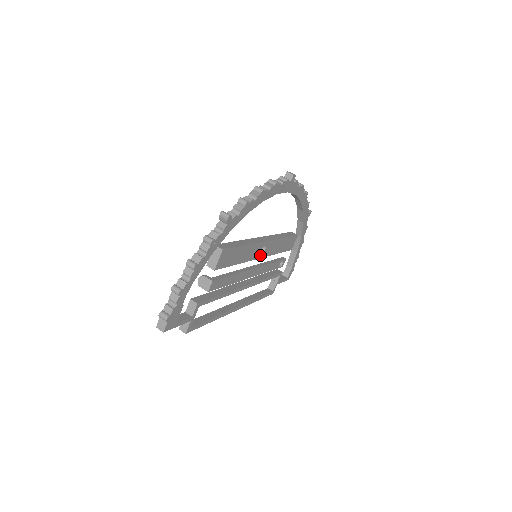
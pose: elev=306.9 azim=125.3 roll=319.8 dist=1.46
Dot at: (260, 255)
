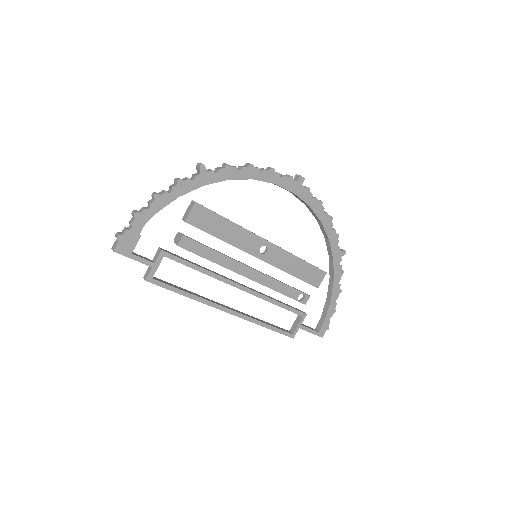
Dot at: (259, 255)
